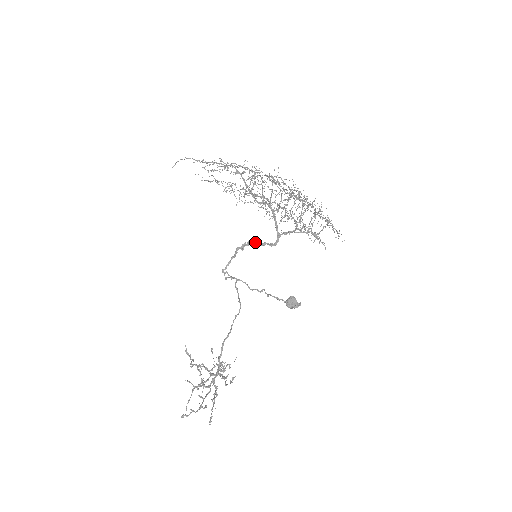
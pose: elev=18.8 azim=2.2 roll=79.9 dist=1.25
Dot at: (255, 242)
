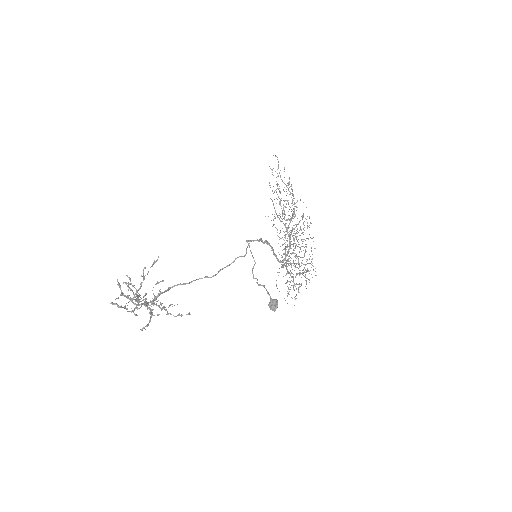
Dot at: (272, 248)
